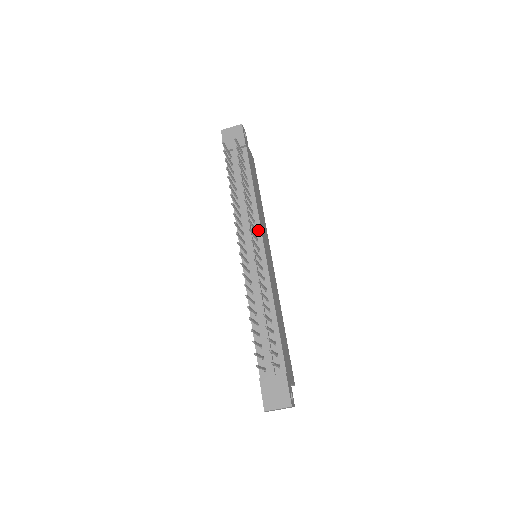
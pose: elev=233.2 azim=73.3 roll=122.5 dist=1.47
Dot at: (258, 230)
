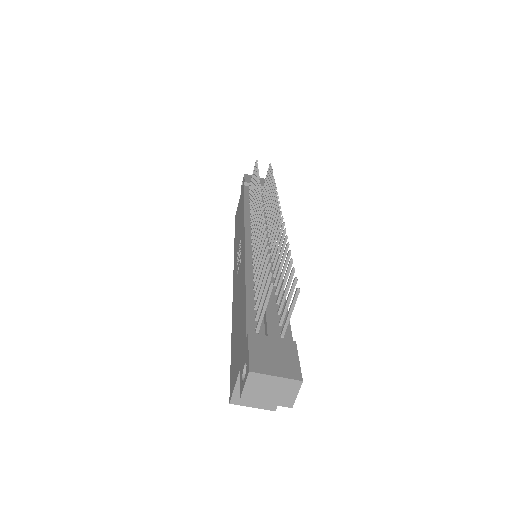
Dot at: occluded
